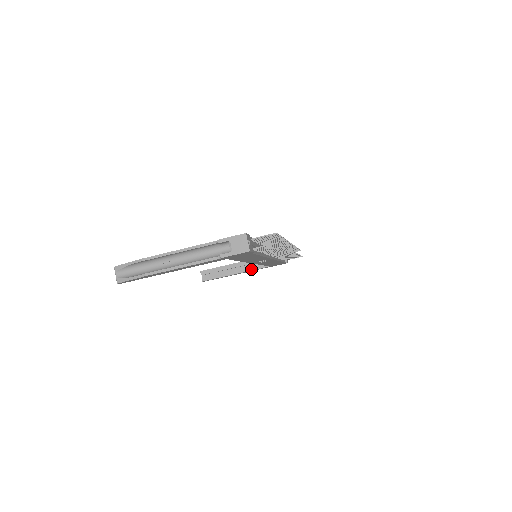
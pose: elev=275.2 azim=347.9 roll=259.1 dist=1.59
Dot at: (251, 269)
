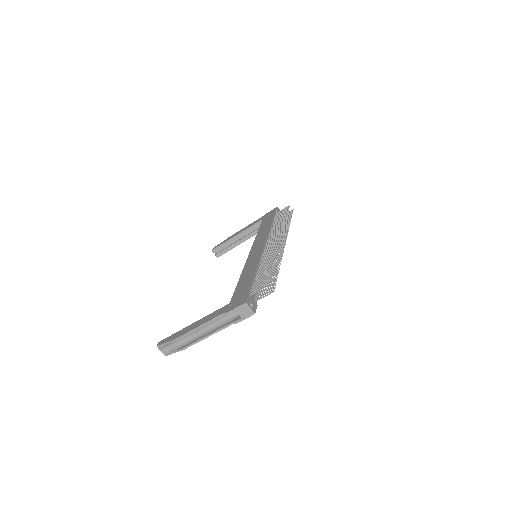
Dot at: (253, 235)
